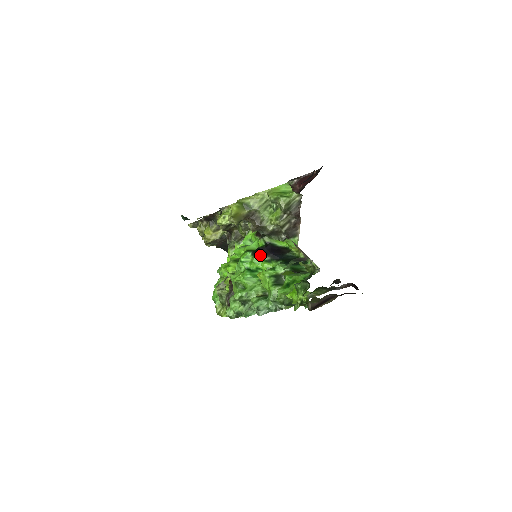
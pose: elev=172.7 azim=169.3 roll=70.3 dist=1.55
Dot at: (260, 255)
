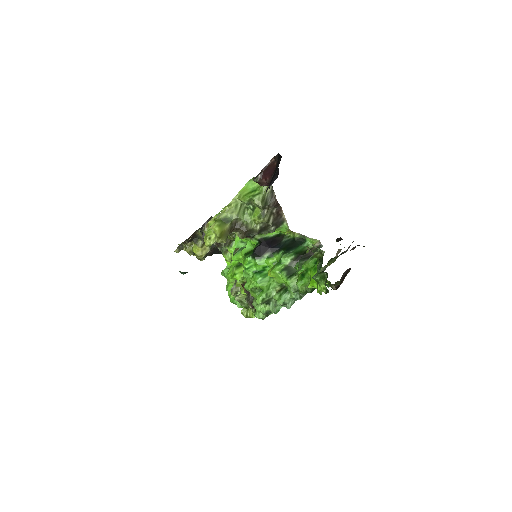
Dot at: (260, 255)
